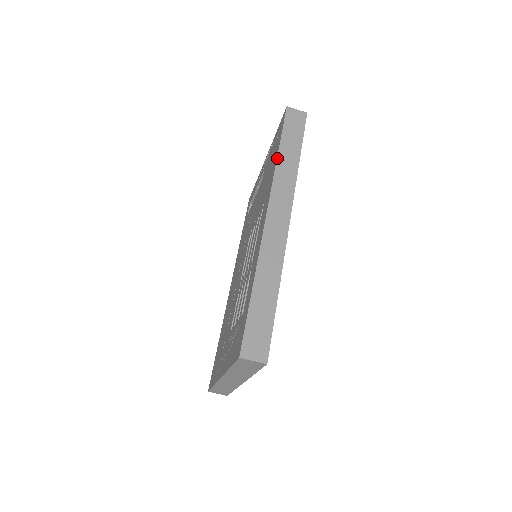
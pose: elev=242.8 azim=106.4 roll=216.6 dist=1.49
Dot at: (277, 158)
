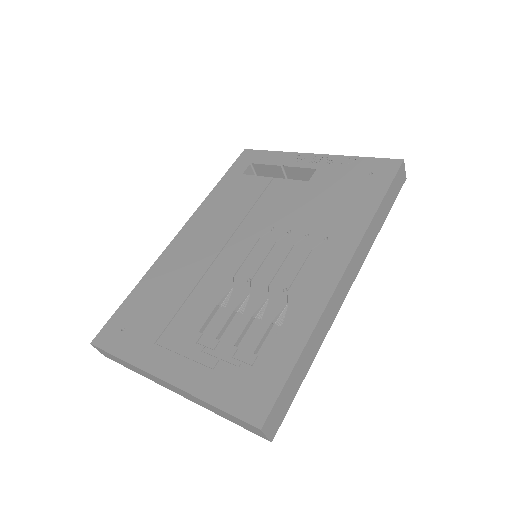
Dot at: (376, 213)
